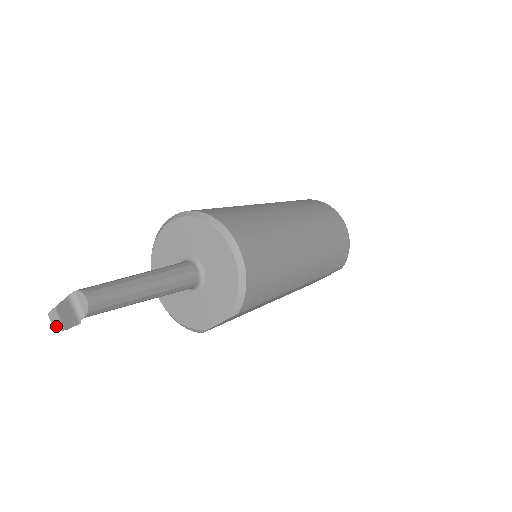
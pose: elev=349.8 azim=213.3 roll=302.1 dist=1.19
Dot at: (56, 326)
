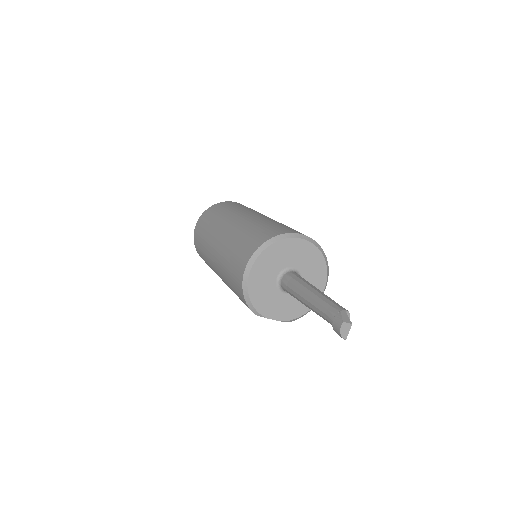
Dot at: (342, 333)
